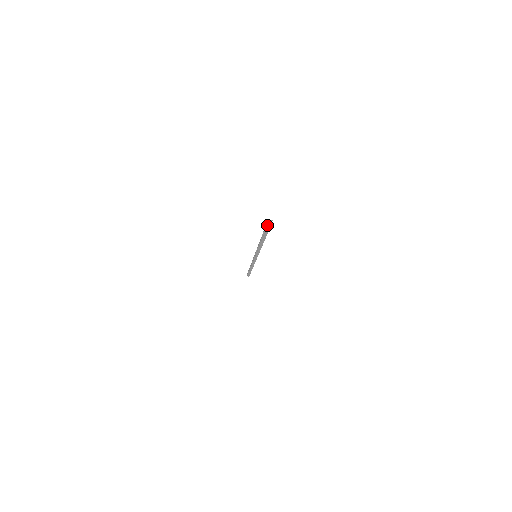
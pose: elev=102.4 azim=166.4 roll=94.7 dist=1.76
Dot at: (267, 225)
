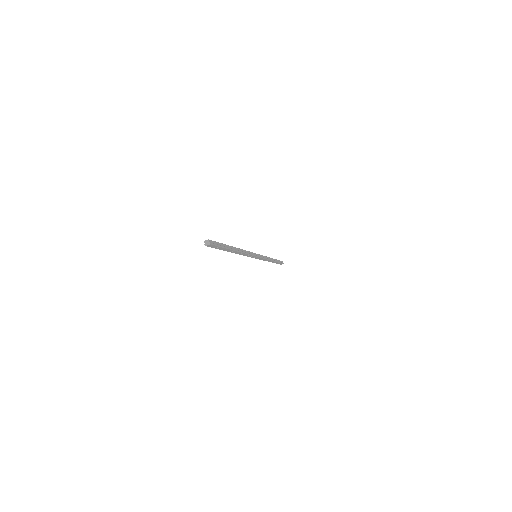
Dot at: (206, 242)
